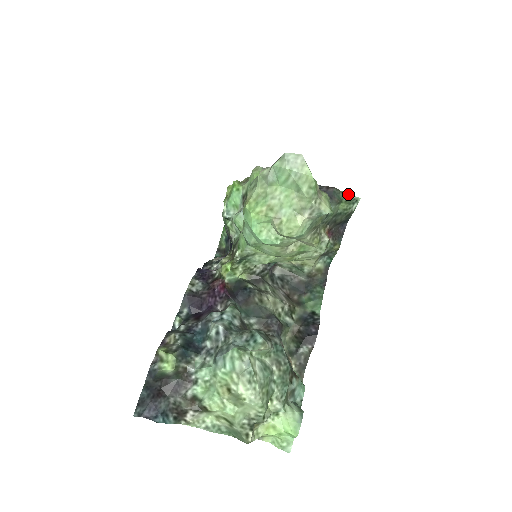
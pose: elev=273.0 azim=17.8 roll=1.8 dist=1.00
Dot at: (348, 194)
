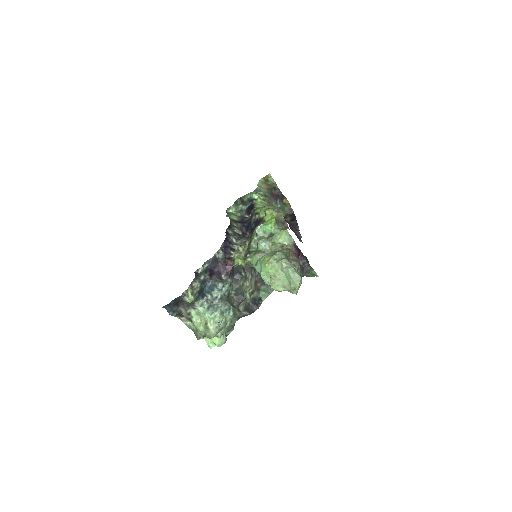
Dot at: (315, 272)
